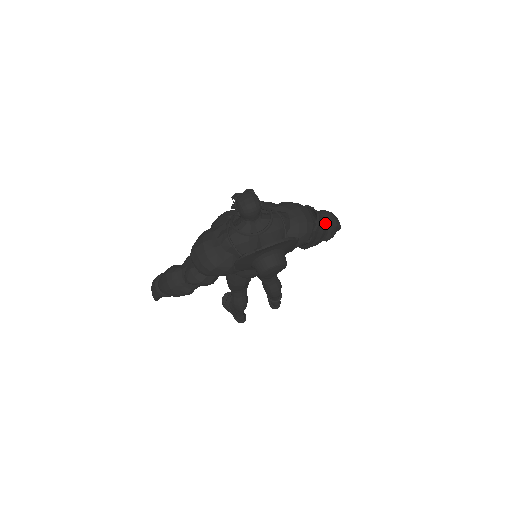
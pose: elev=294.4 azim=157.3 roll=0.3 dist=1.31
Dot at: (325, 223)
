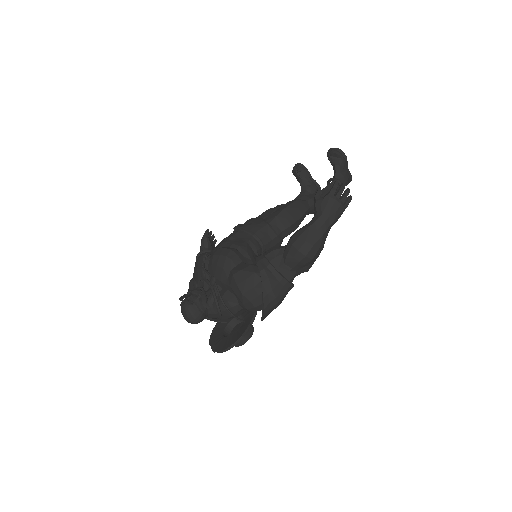
Dot at: (285, 283)
